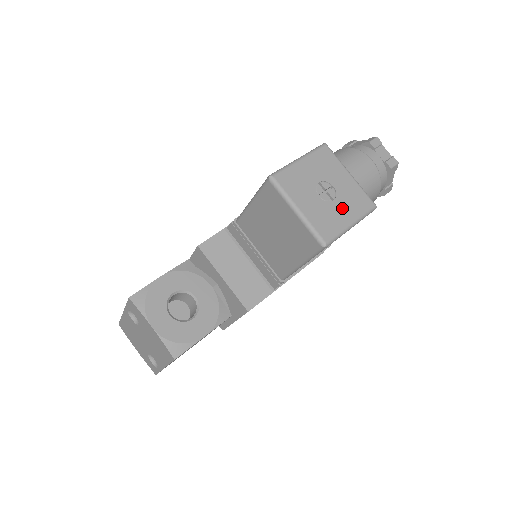
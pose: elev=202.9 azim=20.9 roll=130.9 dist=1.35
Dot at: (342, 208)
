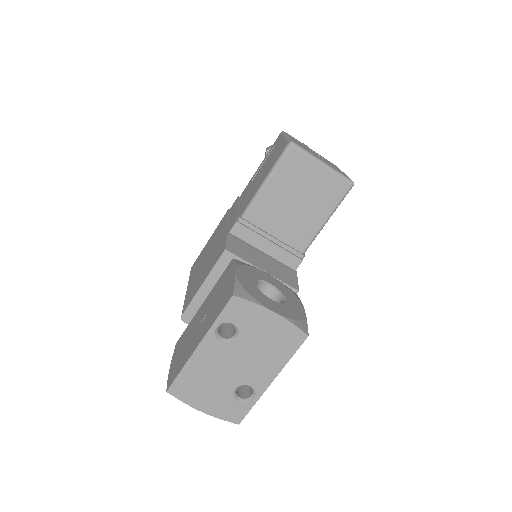
Dot at: (332, 165)
